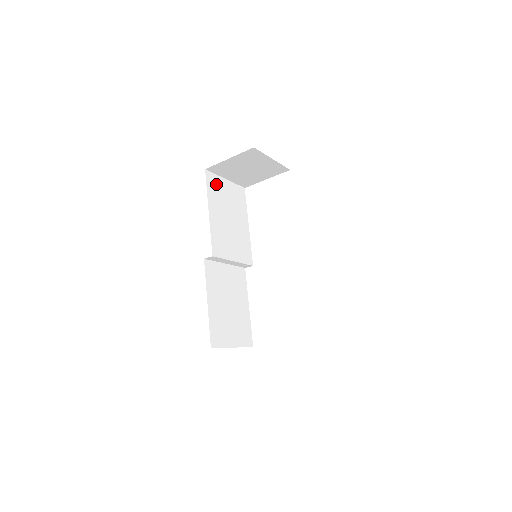
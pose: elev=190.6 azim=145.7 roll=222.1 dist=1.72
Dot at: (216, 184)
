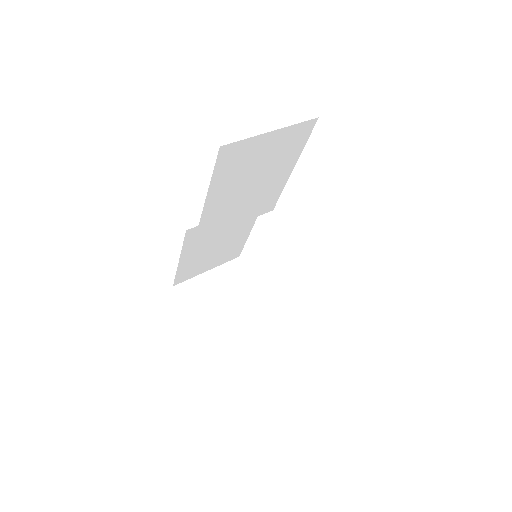
Dot at: (241, 153)
